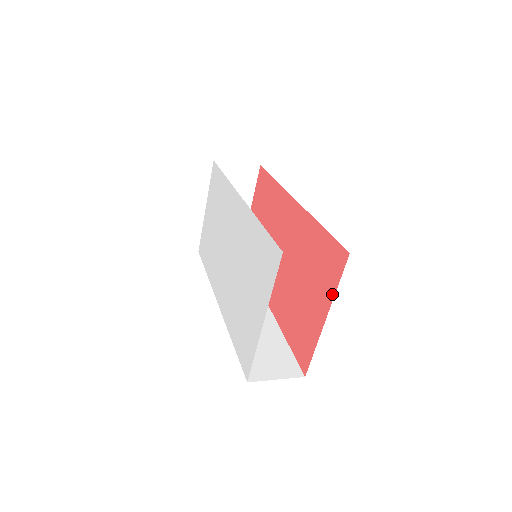
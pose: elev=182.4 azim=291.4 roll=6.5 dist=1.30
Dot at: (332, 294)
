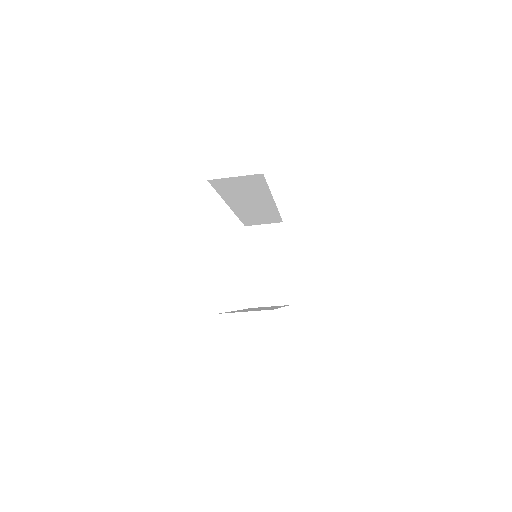
Dot at: occluded
